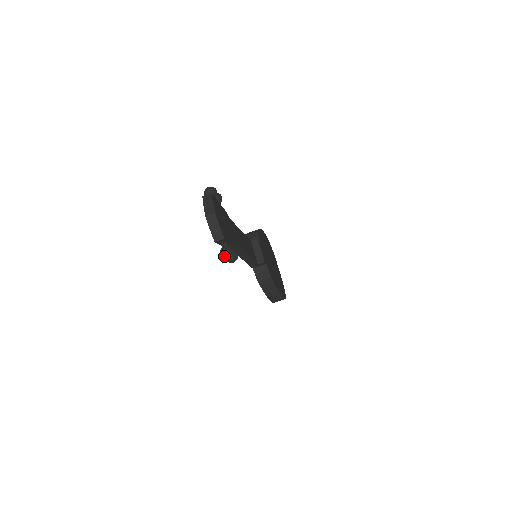
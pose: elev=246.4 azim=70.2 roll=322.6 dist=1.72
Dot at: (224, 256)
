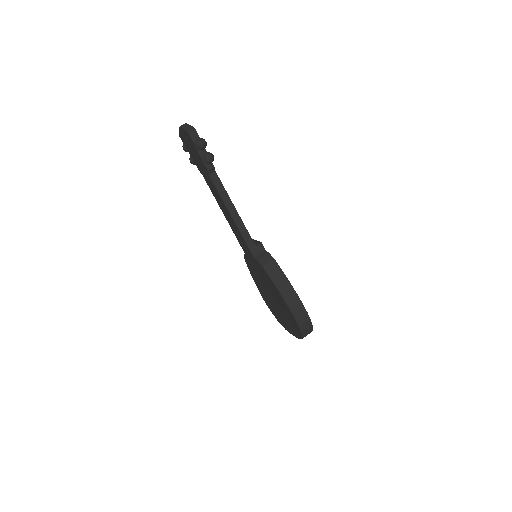
Dot at: (198, 142)
